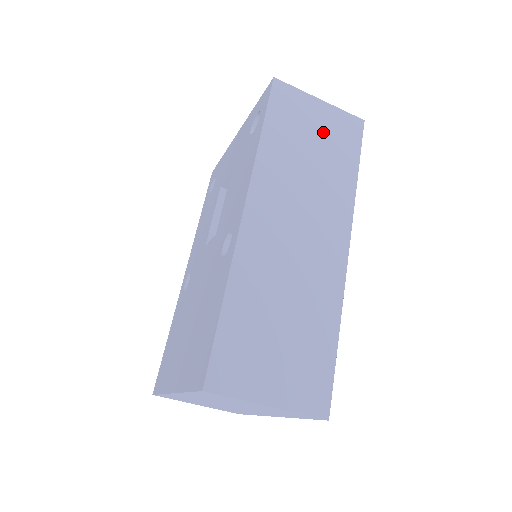
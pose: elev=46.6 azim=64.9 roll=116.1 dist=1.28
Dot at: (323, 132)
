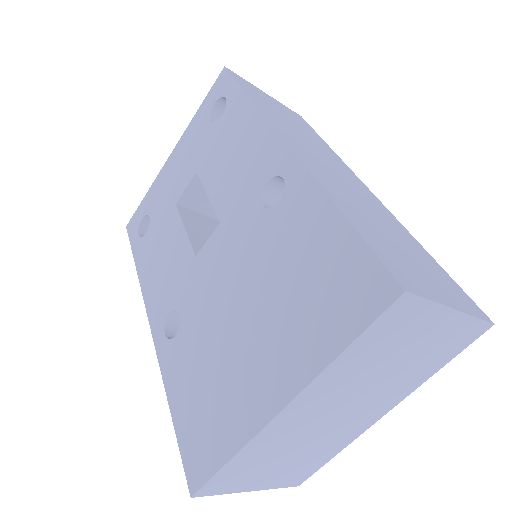
Dot at: (285, 113)
